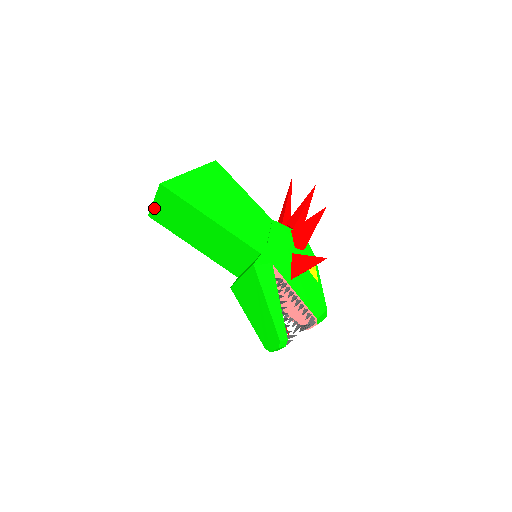
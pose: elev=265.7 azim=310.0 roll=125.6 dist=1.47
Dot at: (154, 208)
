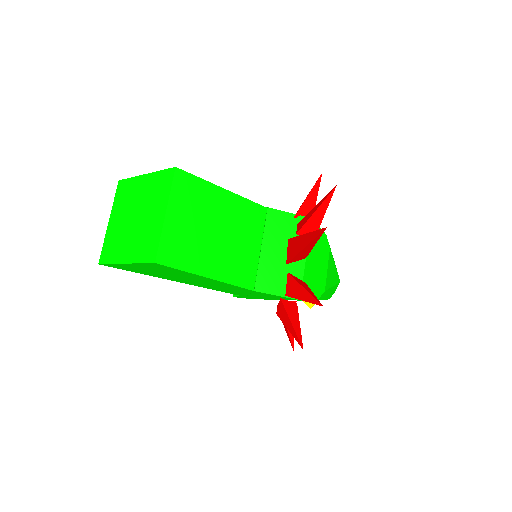
Dot at: (116, 208)
